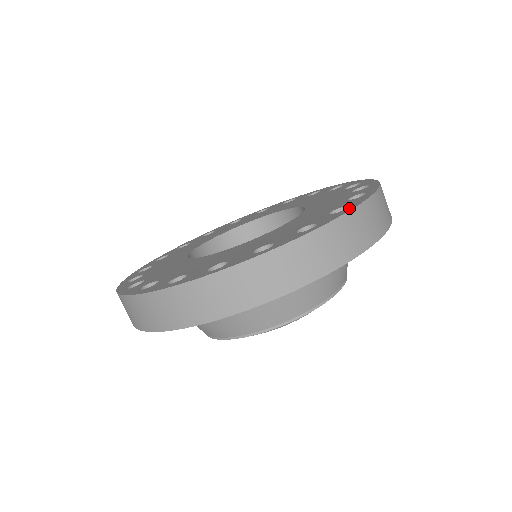
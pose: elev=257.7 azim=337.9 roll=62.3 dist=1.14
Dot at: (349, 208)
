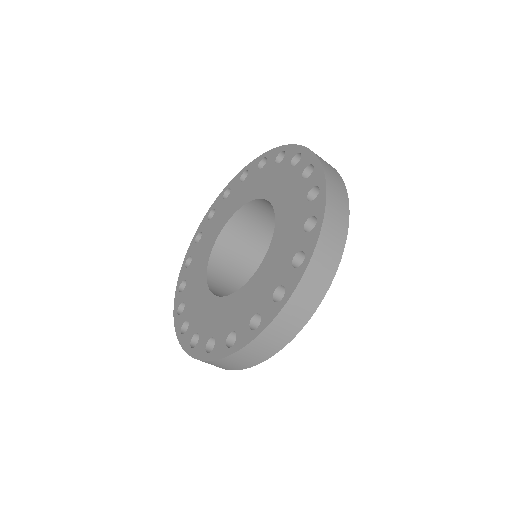
Dot at: (318, 224)
